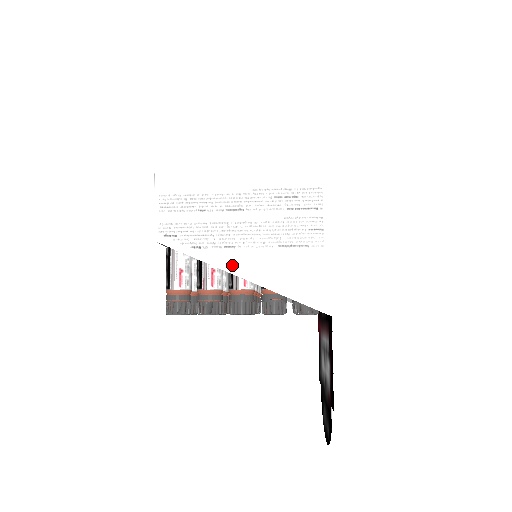
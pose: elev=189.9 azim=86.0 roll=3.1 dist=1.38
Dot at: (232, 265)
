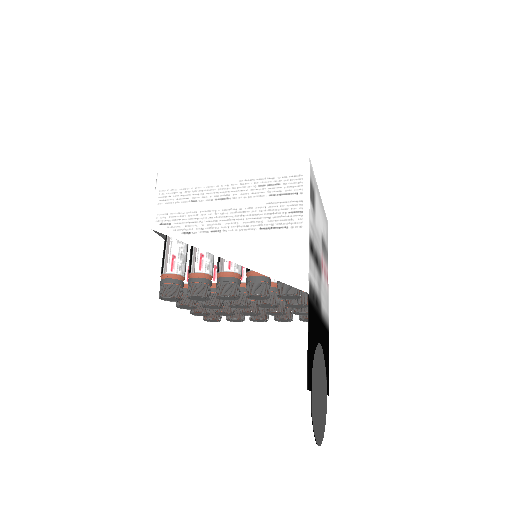
Dot at: (216, 247)
